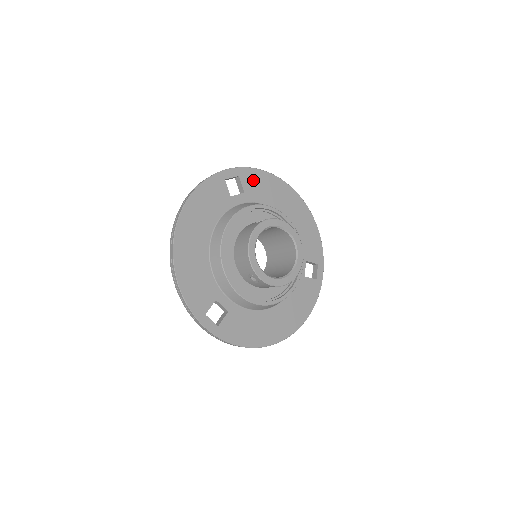
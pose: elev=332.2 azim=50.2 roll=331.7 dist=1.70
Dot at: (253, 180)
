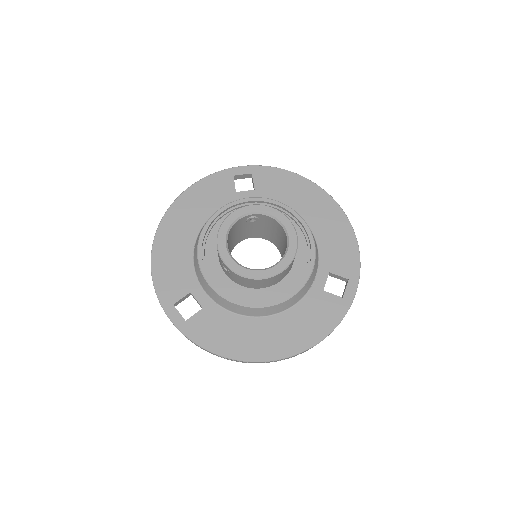
Dot at: (269, 178)
